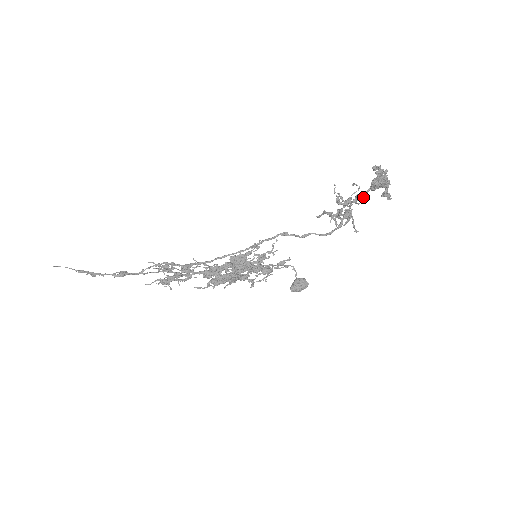
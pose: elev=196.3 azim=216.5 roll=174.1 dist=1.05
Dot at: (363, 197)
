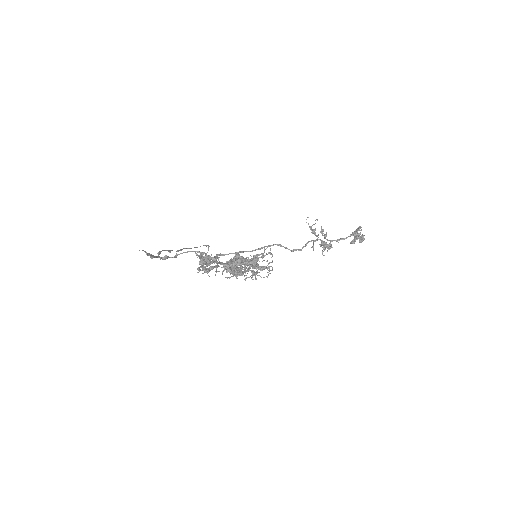
Dot at: (341, 239)
